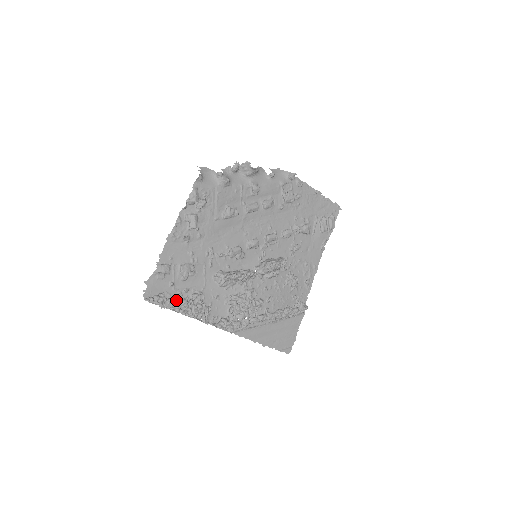
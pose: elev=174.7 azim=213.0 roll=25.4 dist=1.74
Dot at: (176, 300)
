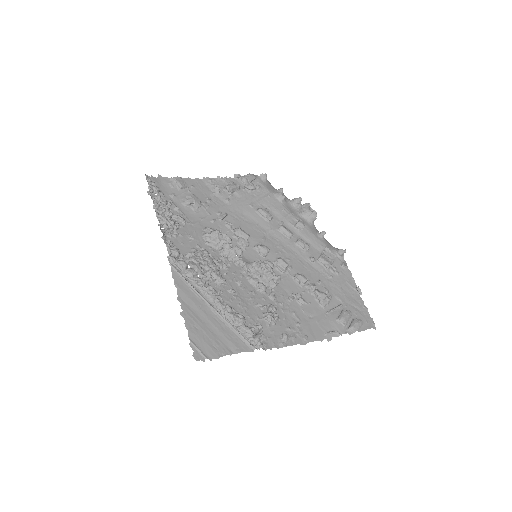
Dot at: occluded
